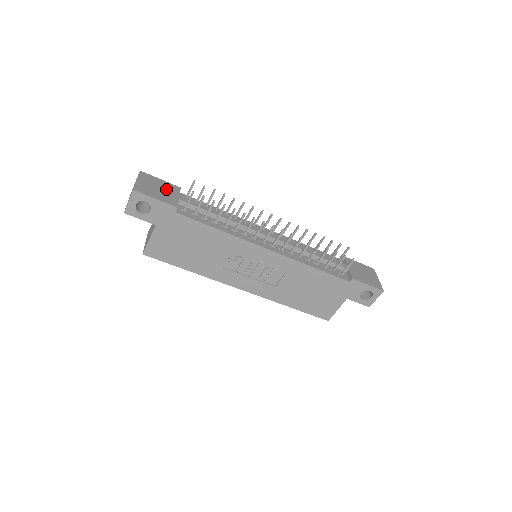
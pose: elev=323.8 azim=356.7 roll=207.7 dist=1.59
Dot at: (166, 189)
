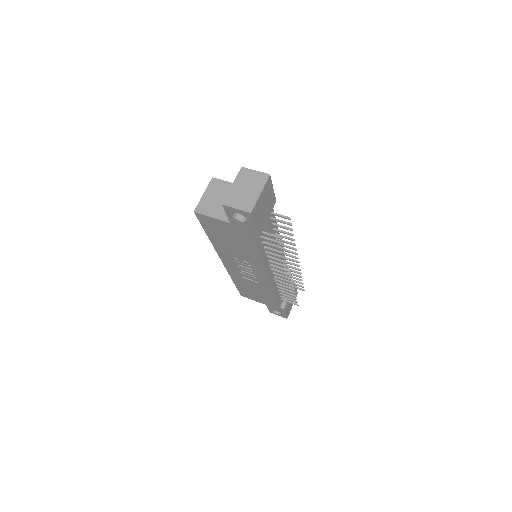
Dot at: (268, 207)
